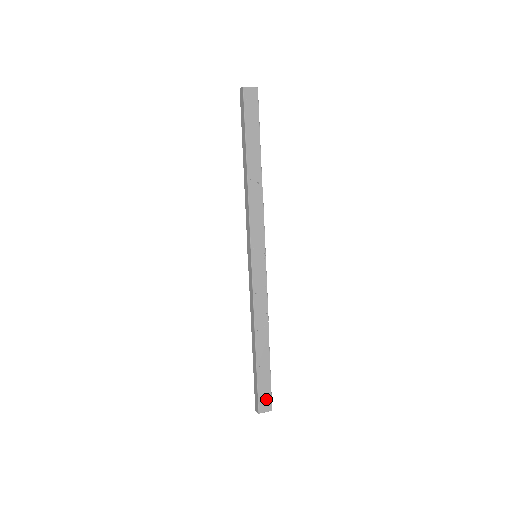
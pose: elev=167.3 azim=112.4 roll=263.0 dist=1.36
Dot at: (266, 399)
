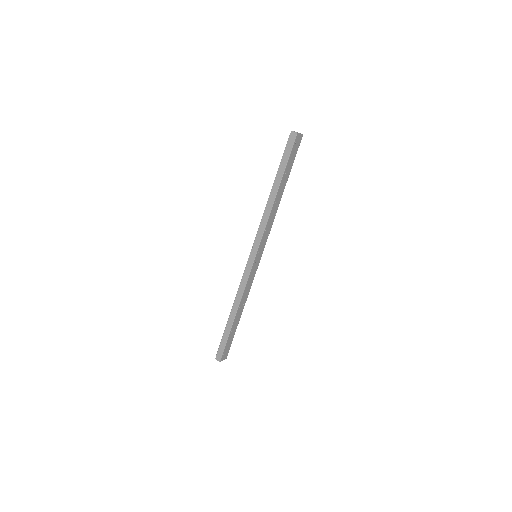
Dot at: (226, 352)
